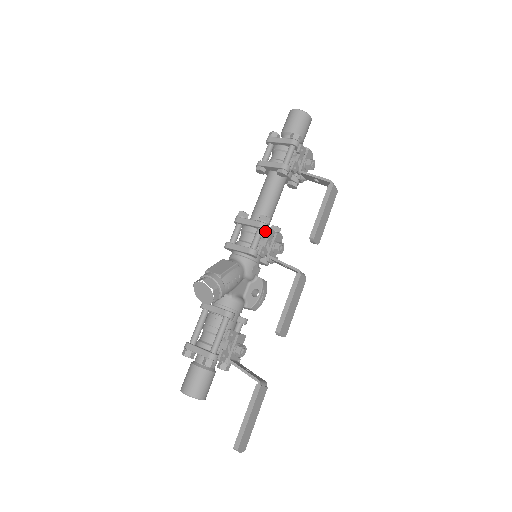
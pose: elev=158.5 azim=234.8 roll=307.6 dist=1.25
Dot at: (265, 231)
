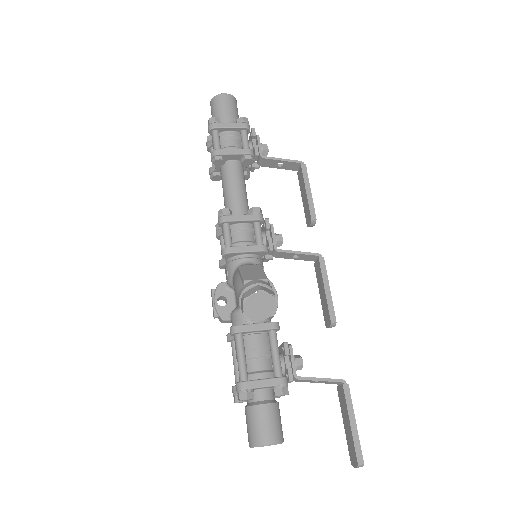
Dot at: (260, 225)
